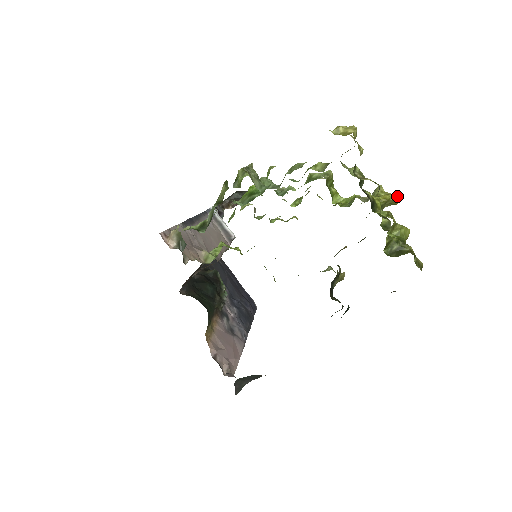
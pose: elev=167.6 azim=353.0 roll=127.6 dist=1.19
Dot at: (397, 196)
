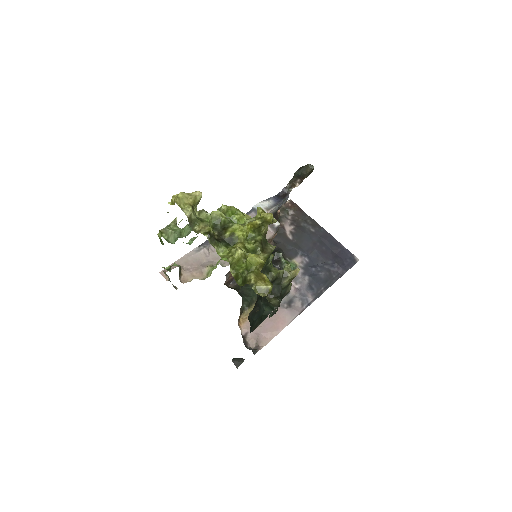
Dot at: (268, 216)
